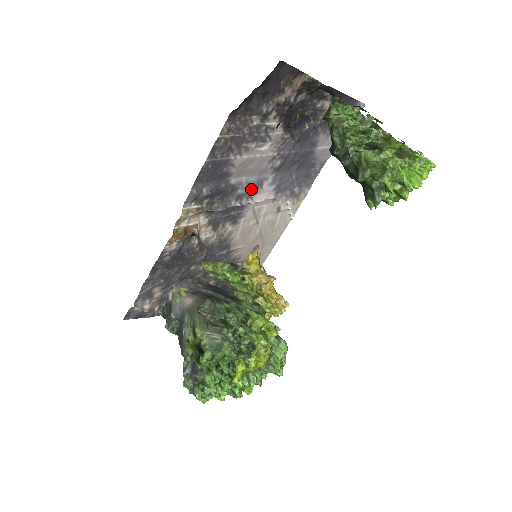
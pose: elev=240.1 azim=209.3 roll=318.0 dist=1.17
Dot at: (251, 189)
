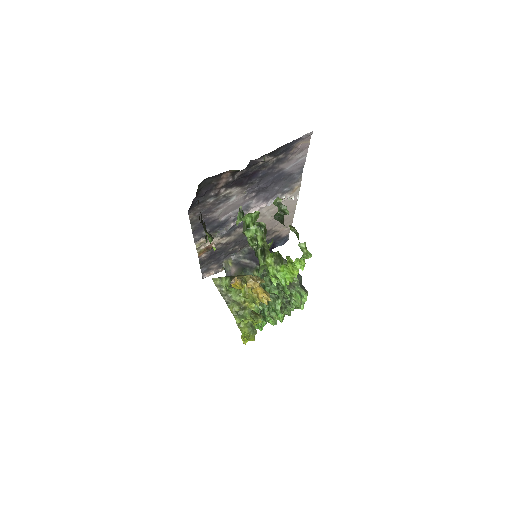
Dot at: occluded
